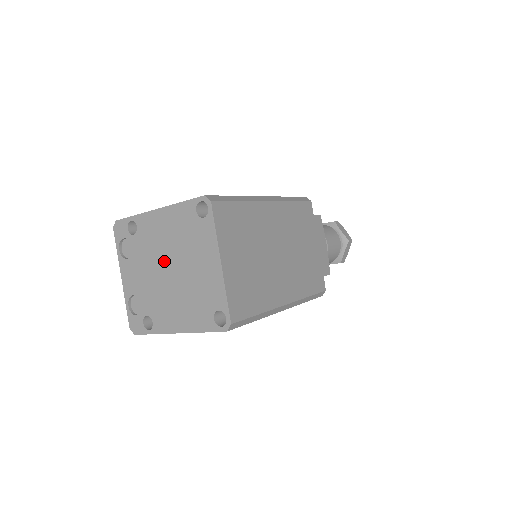
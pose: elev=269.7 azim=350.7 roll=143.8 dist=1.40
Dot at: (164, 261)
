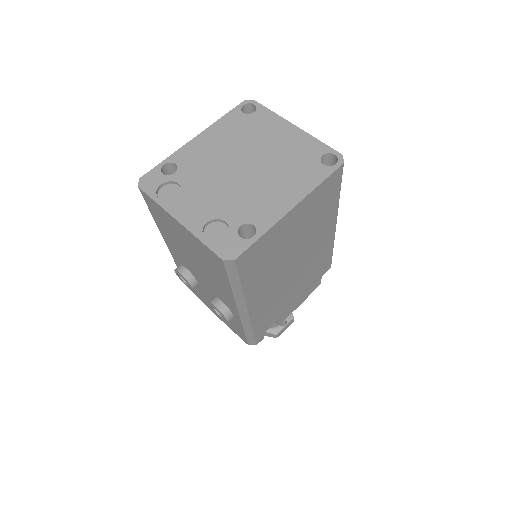
Dot at: (231, 165)
